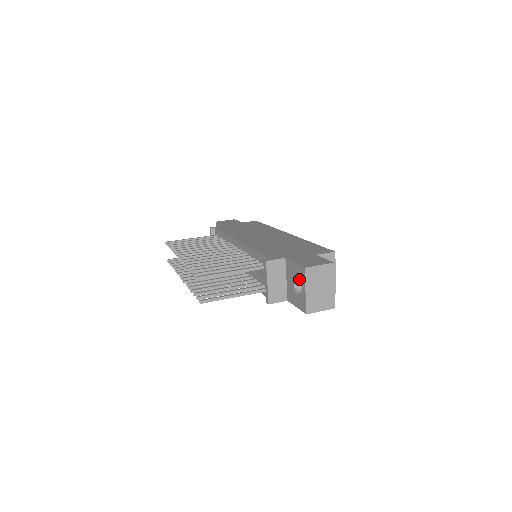
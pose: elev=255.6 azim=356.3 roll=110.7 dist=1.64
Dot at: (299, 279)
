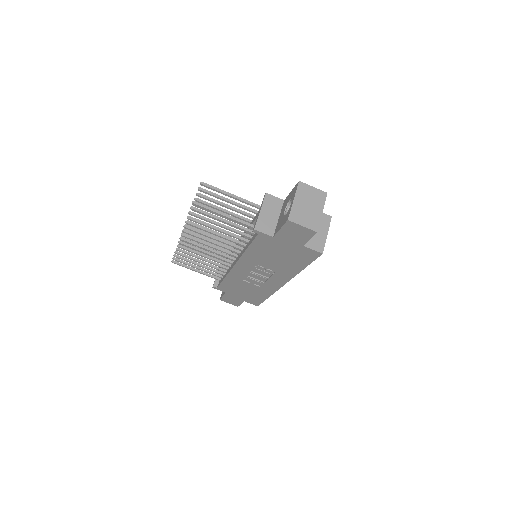
Dot at: occluded
